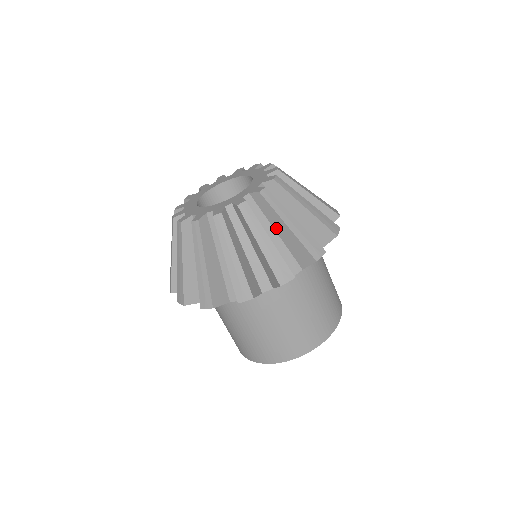
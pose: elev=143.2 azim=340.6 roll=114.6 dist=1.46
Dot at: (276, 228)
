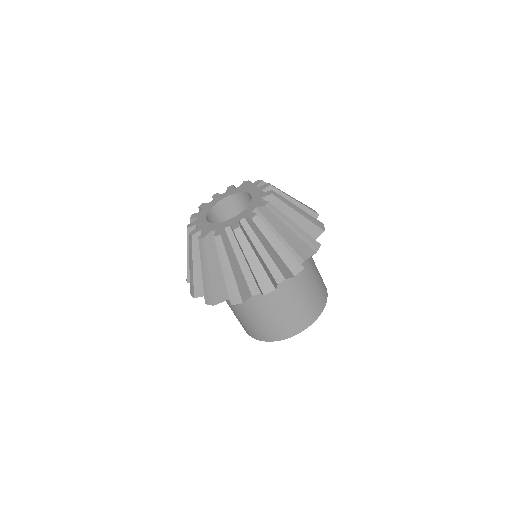
Dot at: (245, 258)
